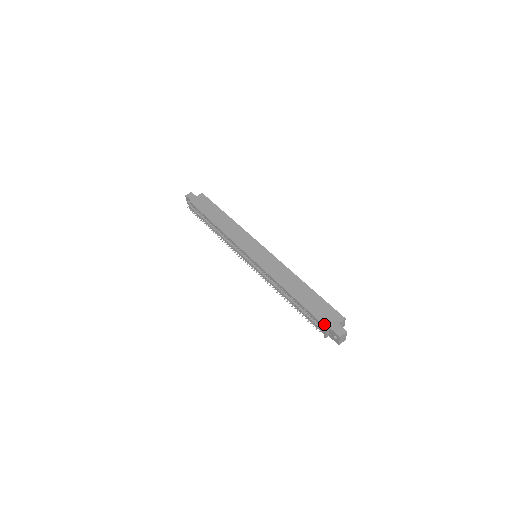
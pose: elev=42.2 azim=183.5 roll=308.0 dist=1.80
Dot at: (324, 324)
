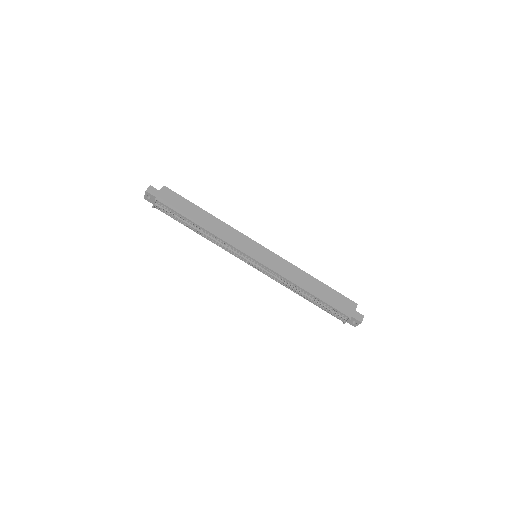
Dot at: (346, 314)
